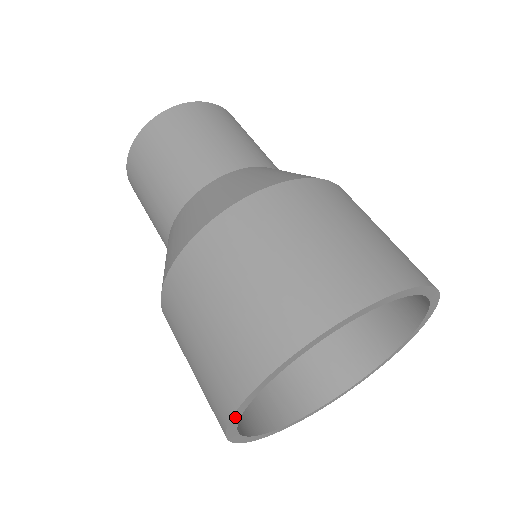
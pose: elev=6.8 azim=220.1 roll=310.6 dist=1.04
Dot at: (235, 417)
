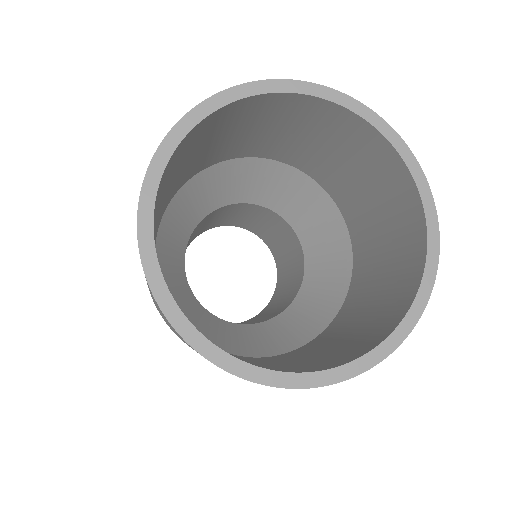
Dot at: (157, 288)
